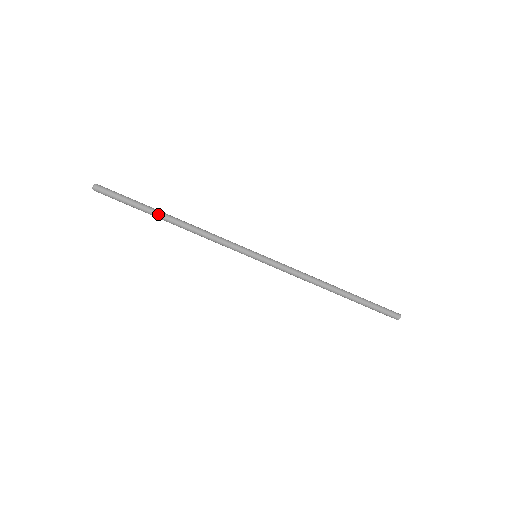
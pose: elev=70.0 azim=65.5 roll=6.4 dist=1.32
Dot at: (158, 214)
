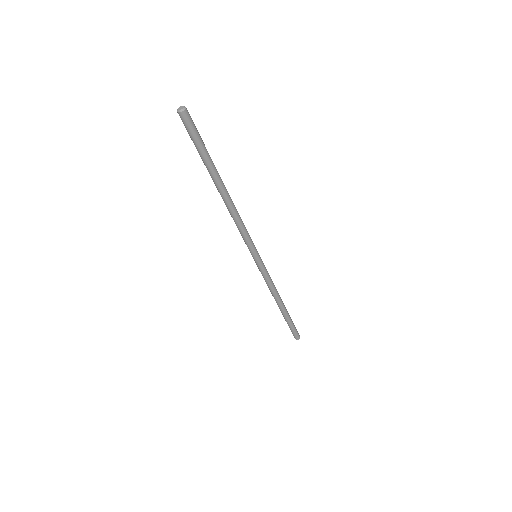
Dot at: (214, 180)
